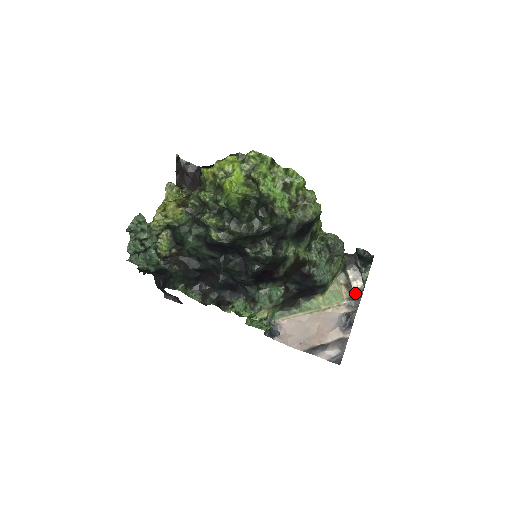
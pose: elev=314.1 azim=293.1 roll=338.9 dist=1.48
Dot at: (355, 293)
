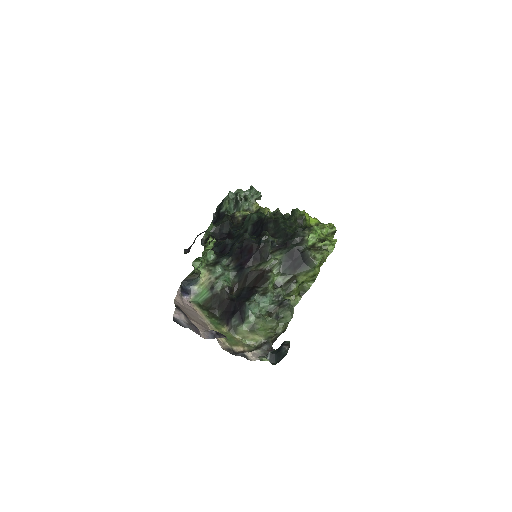
Dot at: (242, 354)
